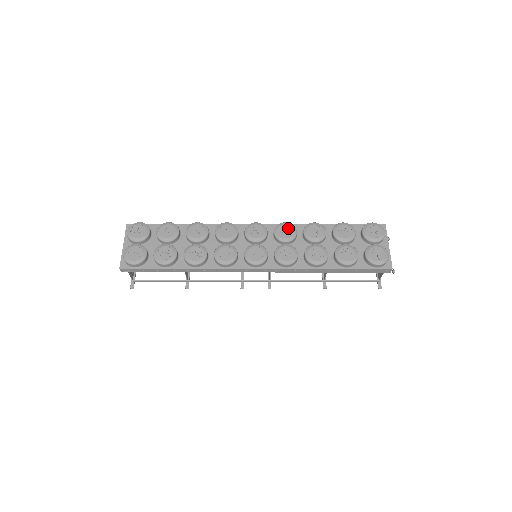
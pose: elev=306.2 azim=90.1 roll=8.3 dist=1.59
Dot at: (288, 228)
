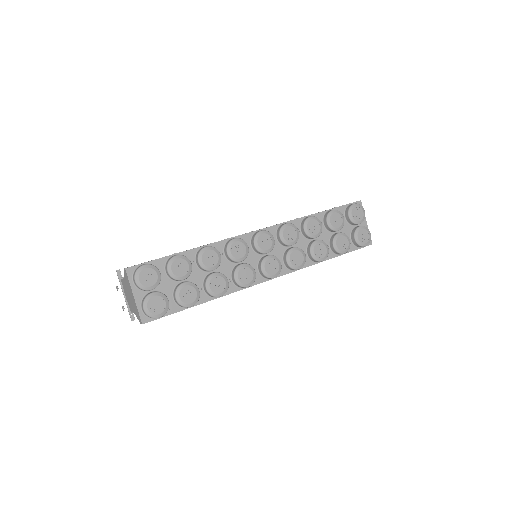
Dot at: (291, 230)
